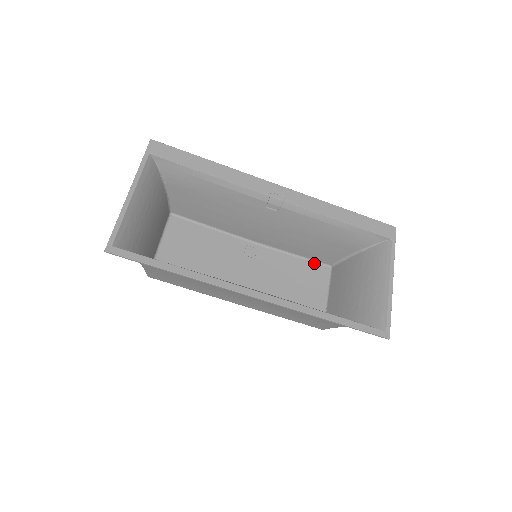
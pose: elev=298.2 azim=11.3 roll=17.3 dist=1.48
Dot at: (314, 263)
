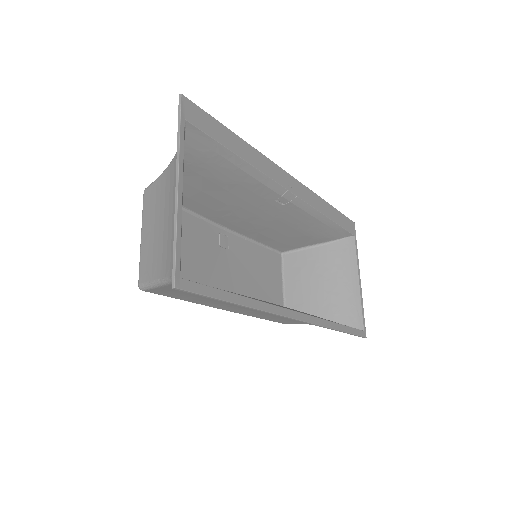
Dot at: (270, 250)
